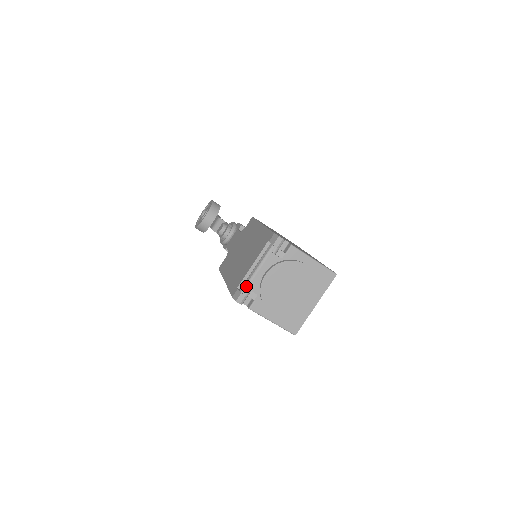
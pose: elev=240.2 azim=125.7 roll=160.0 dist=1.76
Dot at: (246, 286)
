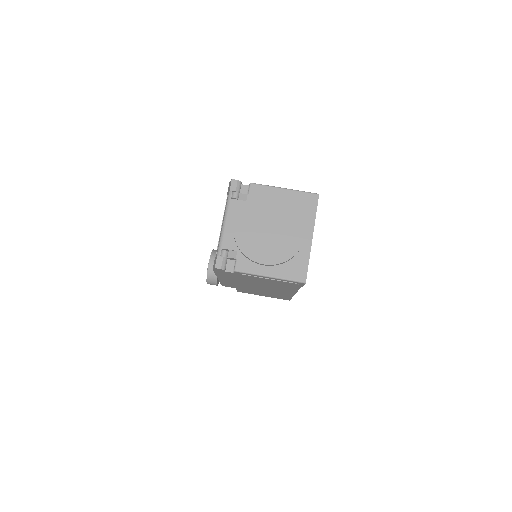
Dot at: (219, 246)
